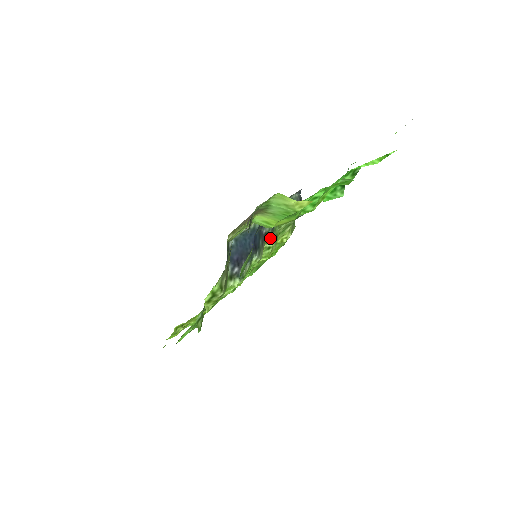
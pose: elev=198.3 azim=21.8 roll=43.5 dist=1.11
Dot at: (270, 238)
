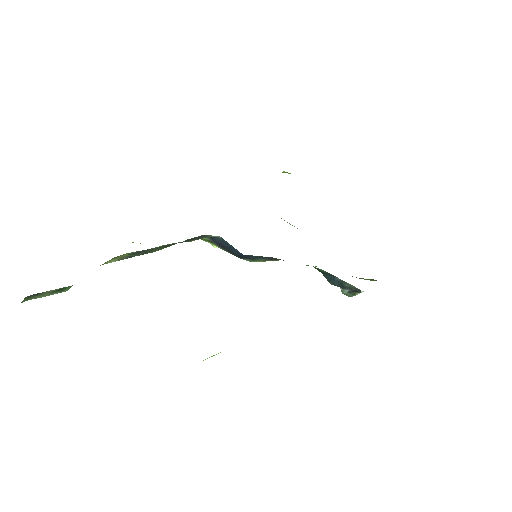
Dot at: occluded
